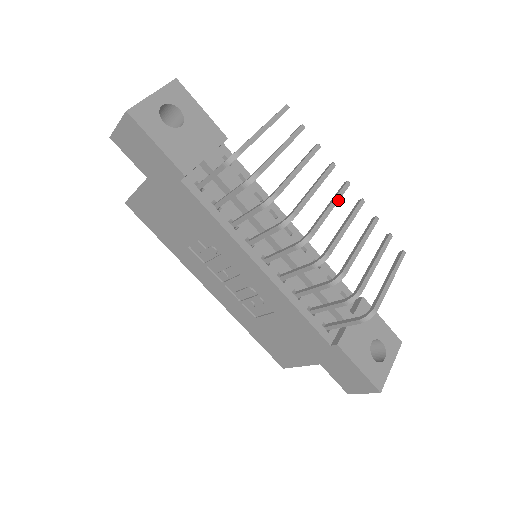
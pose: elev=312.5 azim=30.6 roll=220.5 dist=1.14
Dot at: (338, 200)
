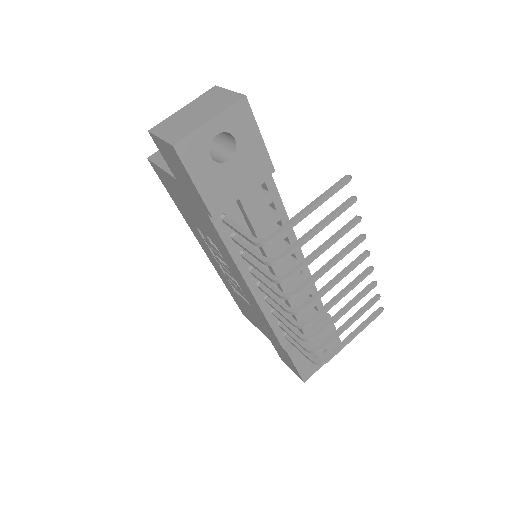
Dot at: occluded
